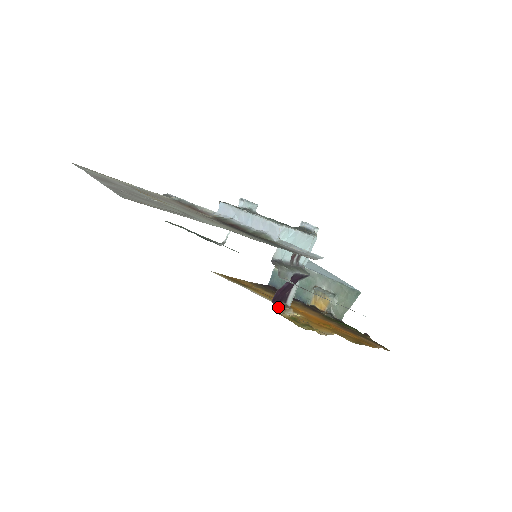
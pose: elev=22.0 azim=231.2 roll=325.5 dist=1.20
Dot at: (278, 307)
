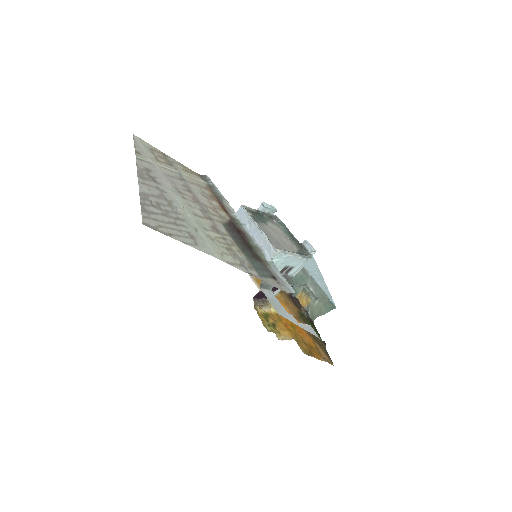
Dot at: (257, 303)
